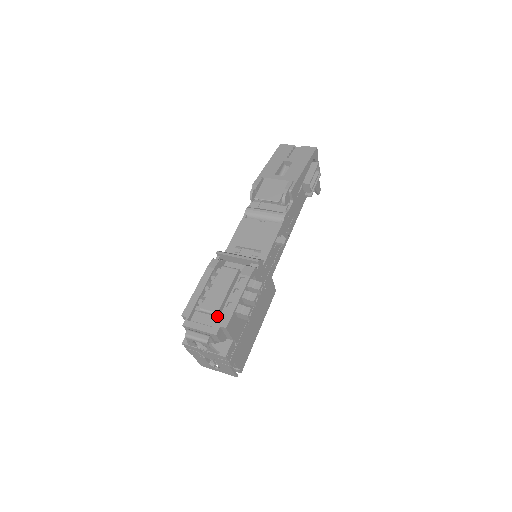
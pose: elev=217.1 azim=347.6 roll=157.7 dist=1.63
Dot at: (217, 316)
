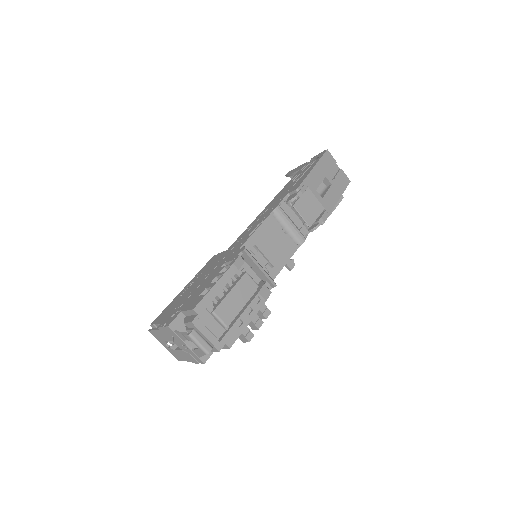
Dot at: (223, 327)
